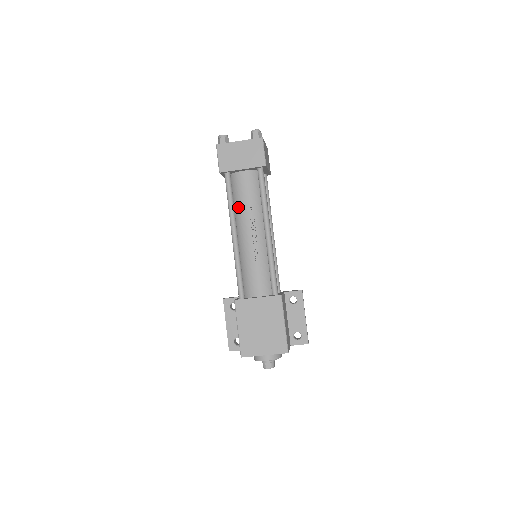
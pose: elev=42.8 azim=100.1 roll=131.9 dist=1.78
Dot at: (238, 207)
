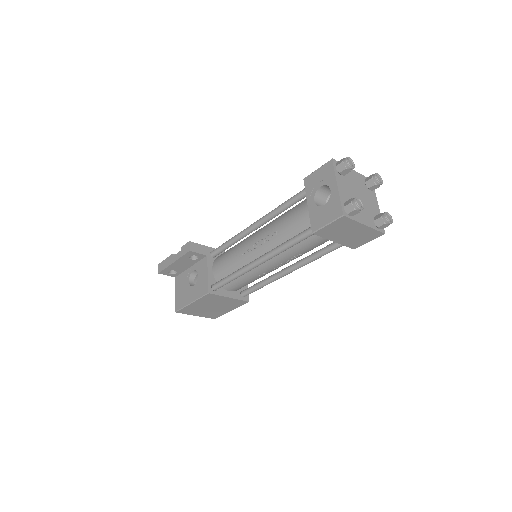
Dot at: occluded
